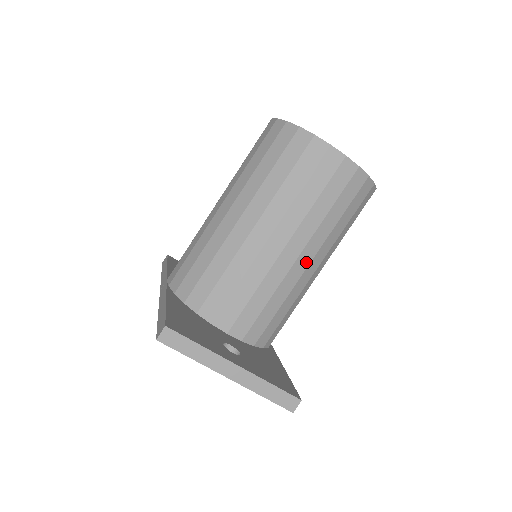
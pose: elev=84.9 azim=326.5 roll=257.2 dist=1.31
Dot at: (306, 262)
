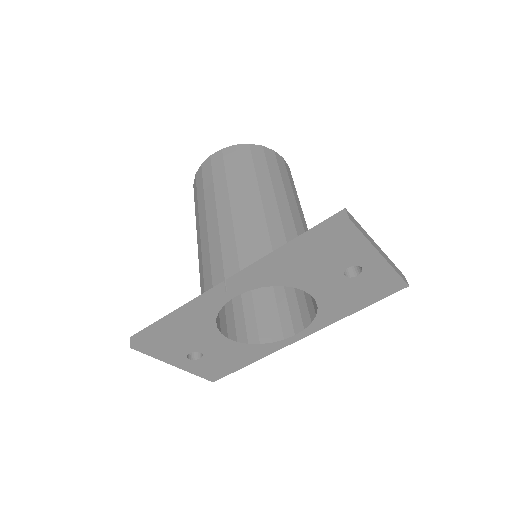
Dot at: occluded
